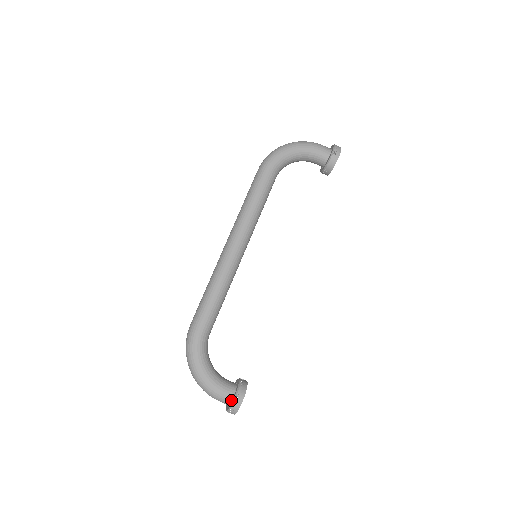
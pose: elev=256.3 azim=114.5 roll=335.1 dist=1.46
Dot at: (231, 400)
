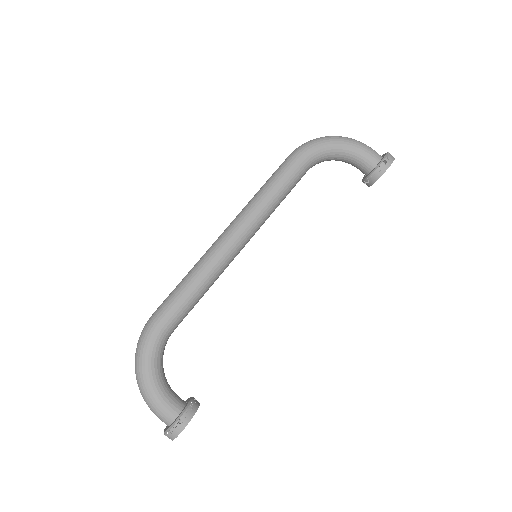
Dot at: (172, 421)
